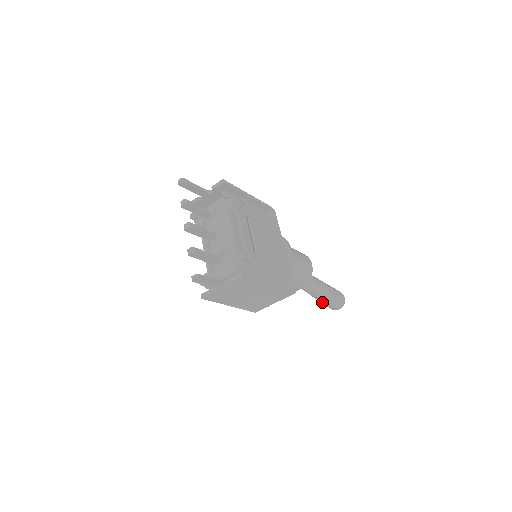
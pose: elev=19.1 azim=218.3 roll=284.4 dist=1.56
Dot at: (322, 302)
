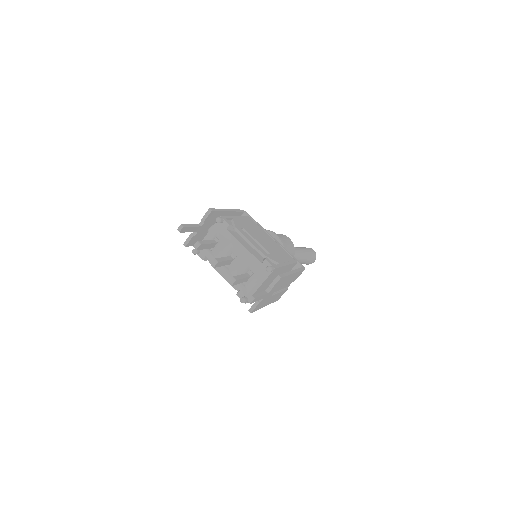
Dot at: (303, 263)
